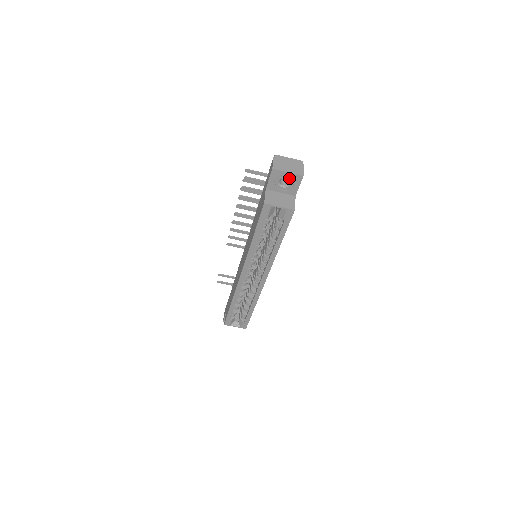
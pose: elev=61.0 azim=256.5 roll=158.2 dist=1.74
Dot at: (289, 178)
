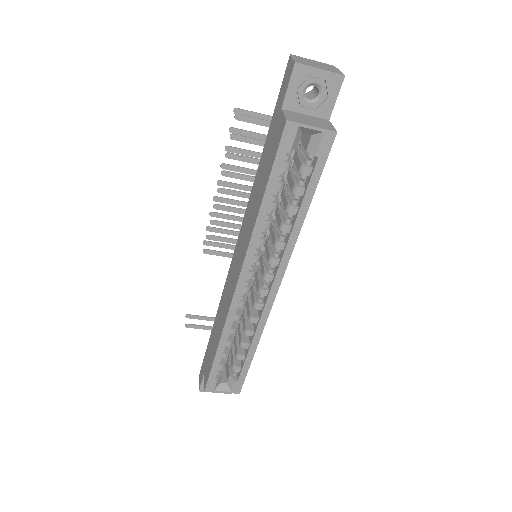
Dot at: (321, 82)
